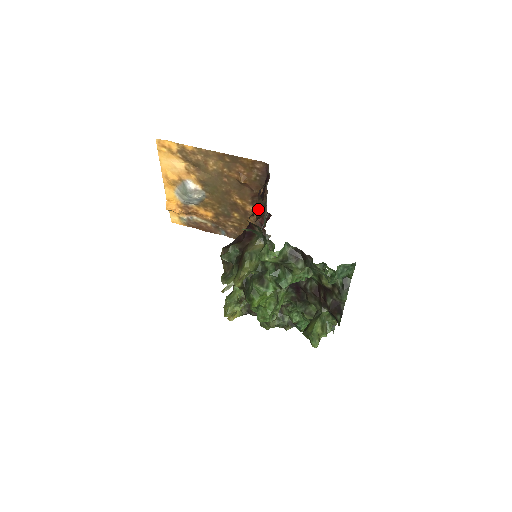
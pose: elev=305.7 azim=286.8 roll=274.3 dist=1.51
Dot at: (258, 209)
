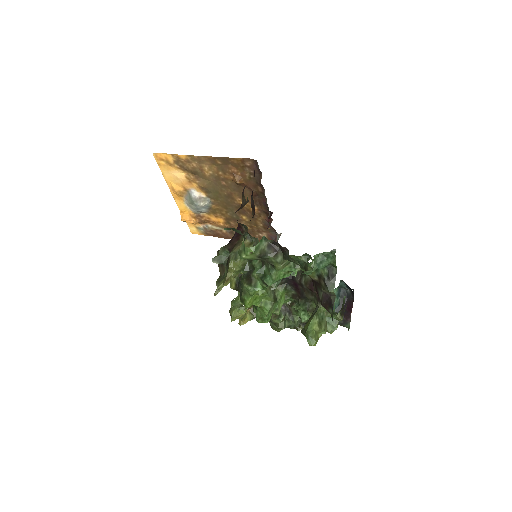
Dot at: (241, 207)
